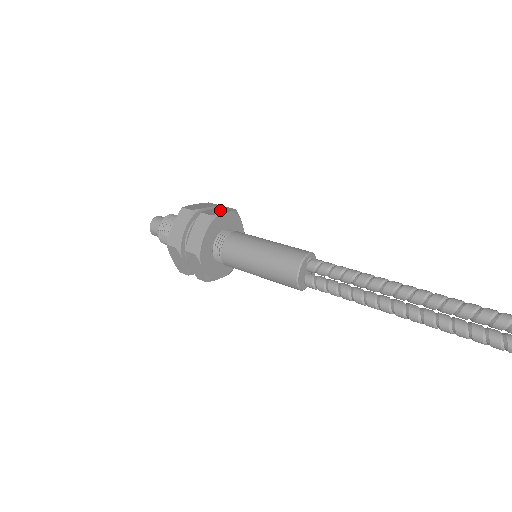
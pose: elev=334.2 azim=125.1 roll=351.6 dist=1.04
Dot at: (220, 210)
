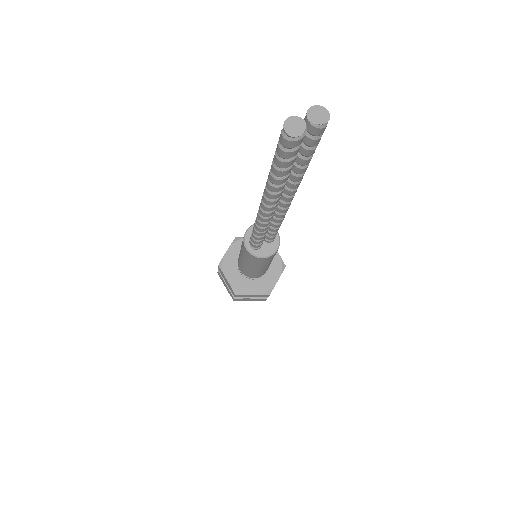
Dot at: occluded
